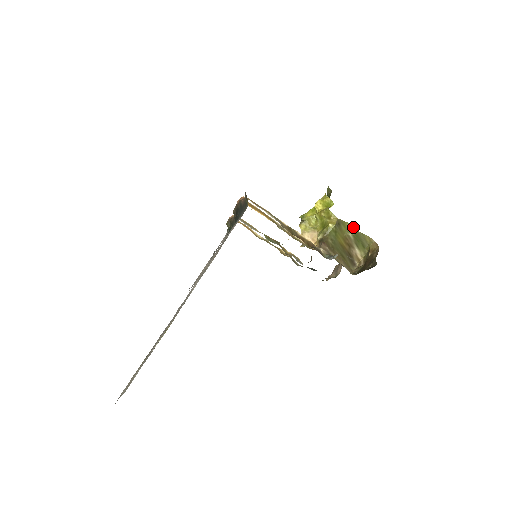
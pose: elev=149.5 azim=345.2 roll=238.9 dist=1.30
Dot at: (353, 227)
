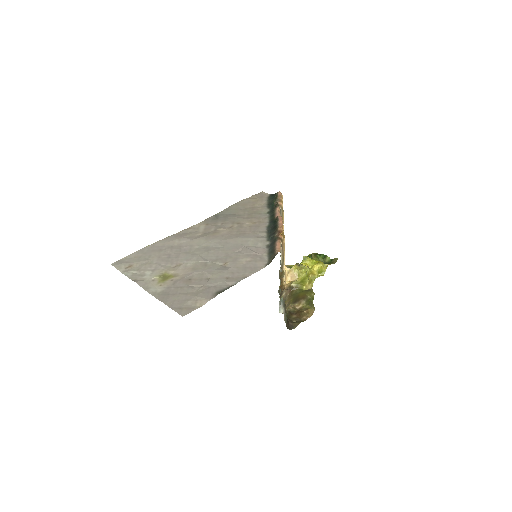
Dot at: occluded
